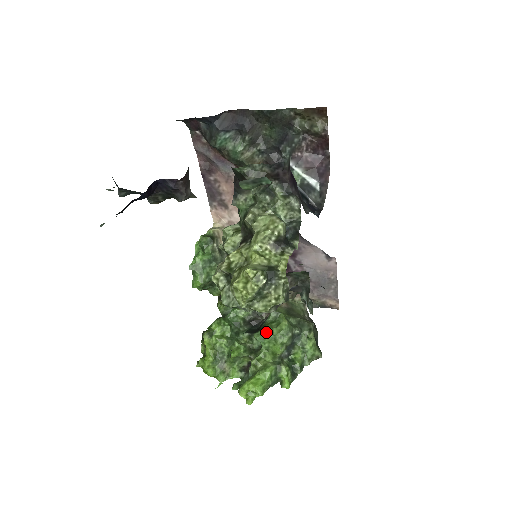
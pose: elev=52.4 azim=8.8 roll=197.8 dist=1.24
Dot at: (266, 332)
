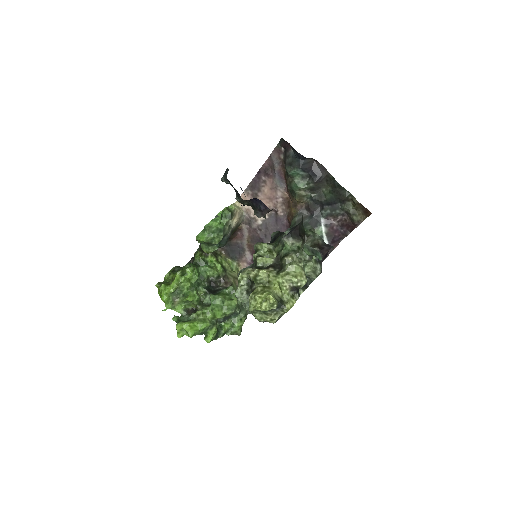
Dot at: (220, 299)
